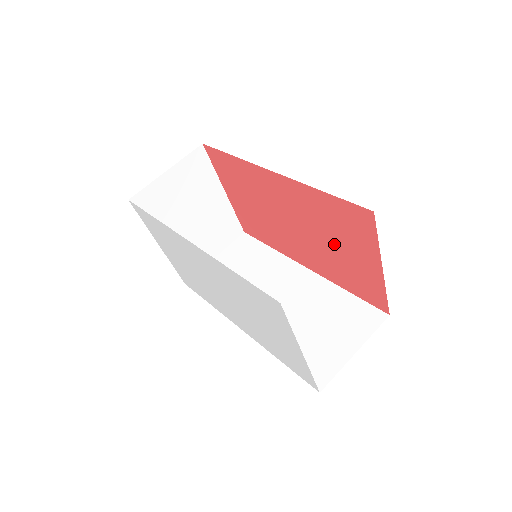
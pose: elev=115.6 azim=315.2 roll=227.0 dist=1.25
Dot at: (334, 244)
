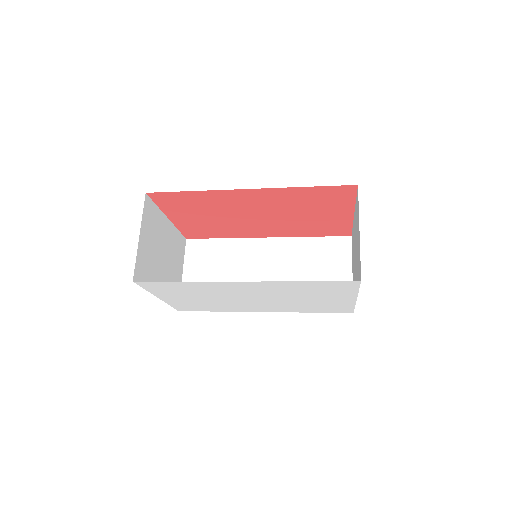
Dot at: (307, 214)
